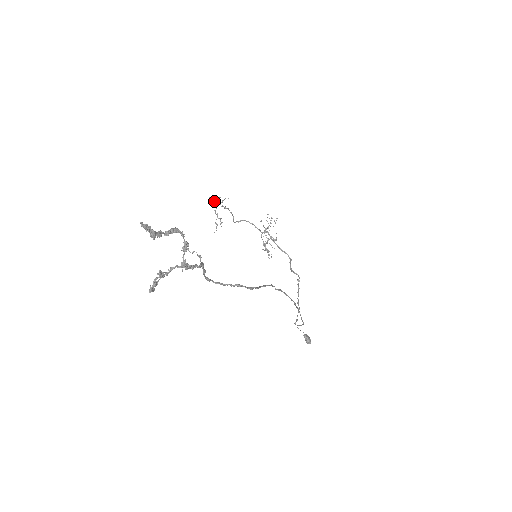
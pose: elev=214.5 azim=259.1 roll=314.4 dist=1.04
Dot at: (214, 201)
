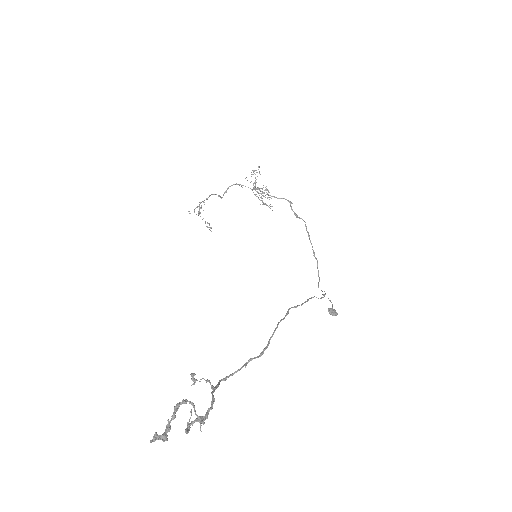
Dot at: occluded
